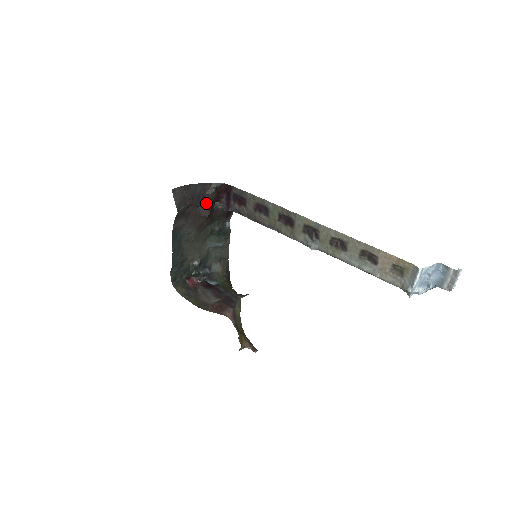
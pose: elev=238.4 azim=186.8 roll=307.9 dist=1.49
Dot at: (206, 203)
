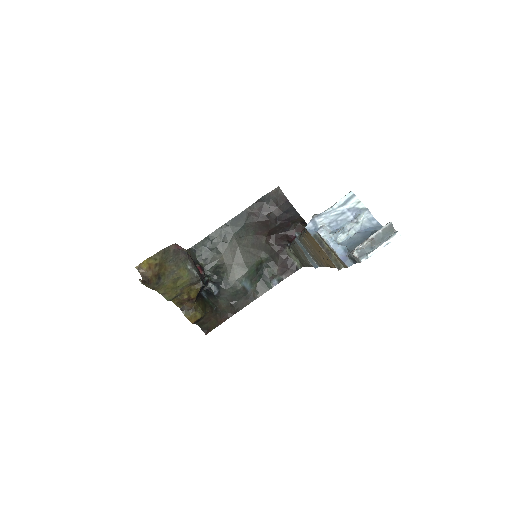
Dot at: (283, 227)
